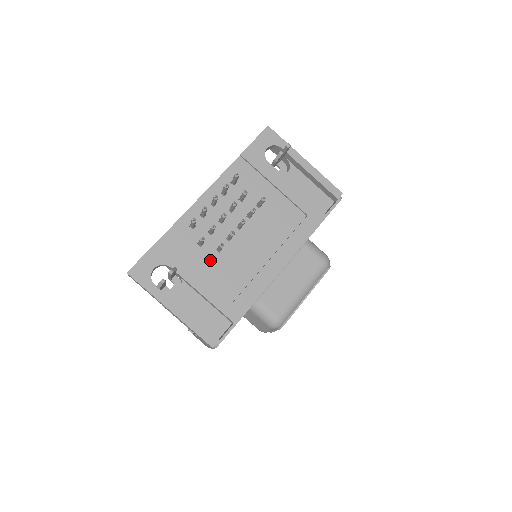
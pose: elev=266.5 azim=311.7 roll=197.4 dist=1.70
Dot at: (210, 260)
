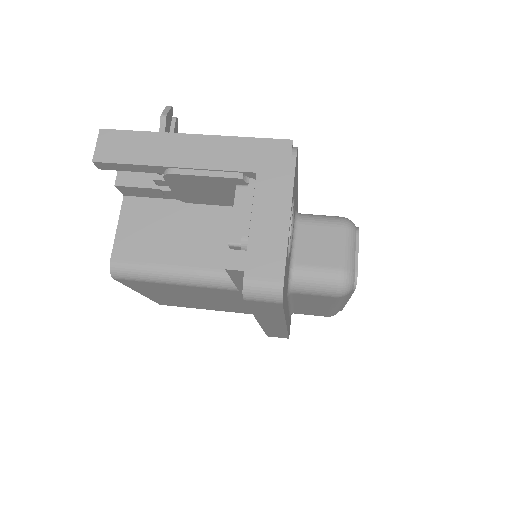
Dot at: occluded
